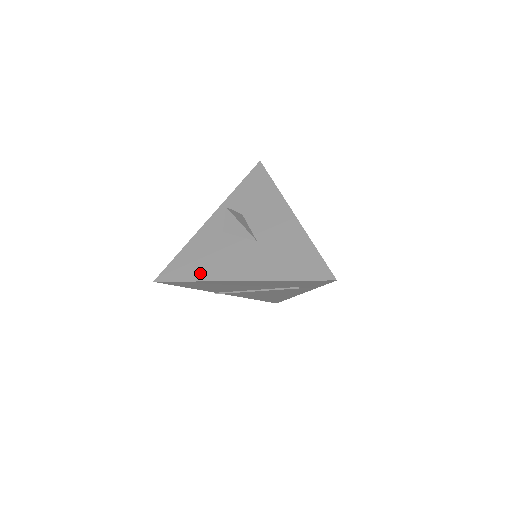
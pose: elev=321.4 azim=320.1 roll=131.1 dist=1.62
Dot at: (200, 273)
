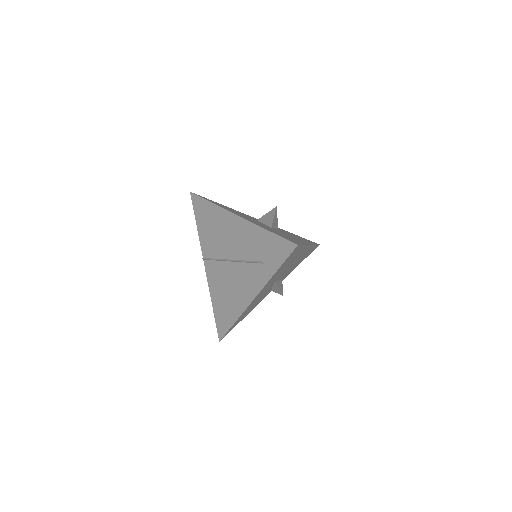
Dot at: occluded
